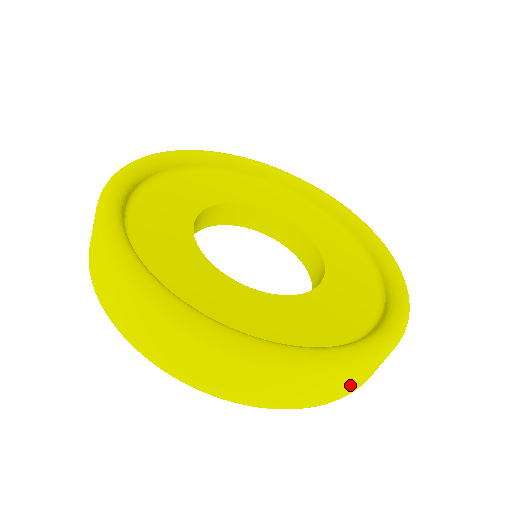
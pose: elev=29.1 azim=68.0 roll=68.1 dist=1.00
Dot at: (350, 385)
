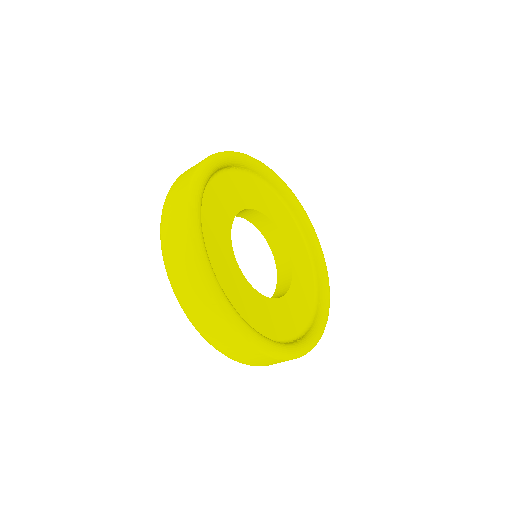
Dot at: occluded
